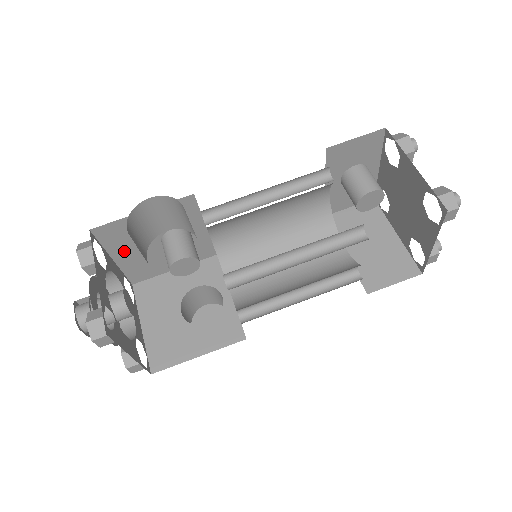
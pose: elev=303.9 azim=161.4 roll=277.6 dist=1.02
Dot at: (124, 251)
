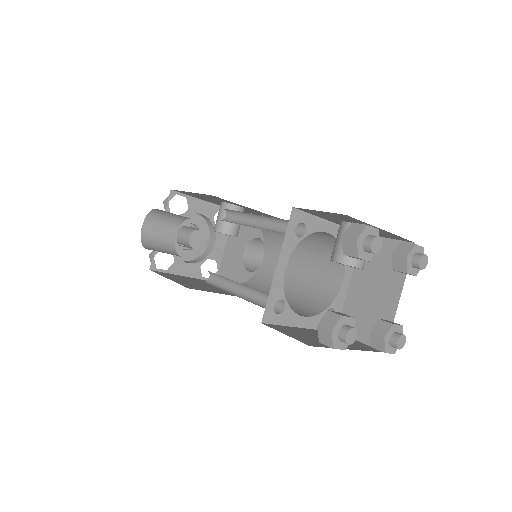
Dot at: (206, 200)
